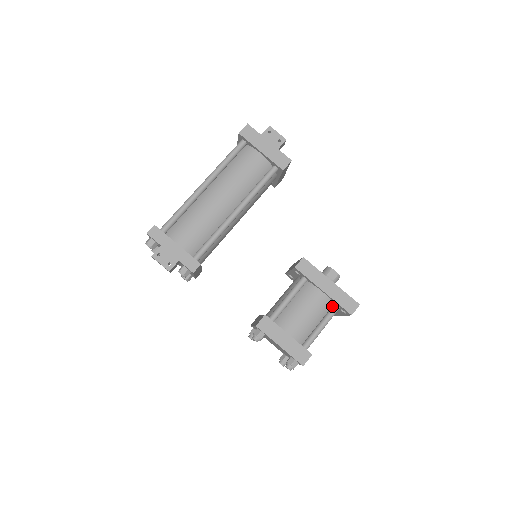
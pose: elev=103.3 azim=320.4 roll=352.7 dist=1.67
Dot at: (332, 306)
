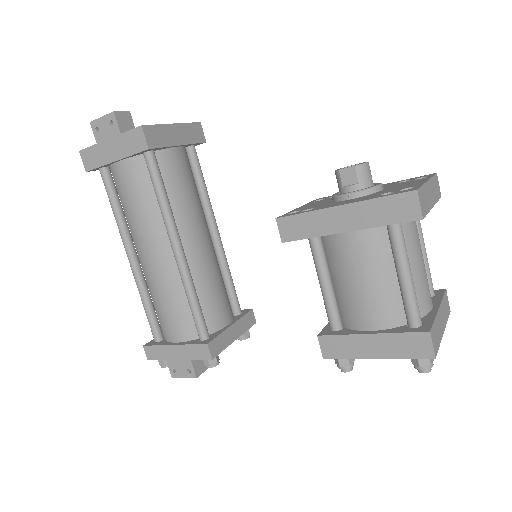
Dot at: (386, 231)
